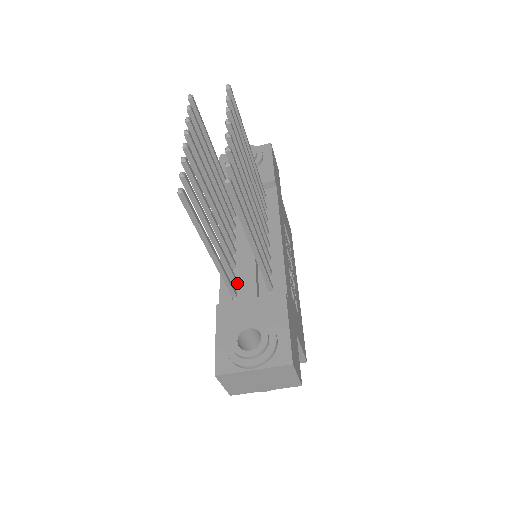
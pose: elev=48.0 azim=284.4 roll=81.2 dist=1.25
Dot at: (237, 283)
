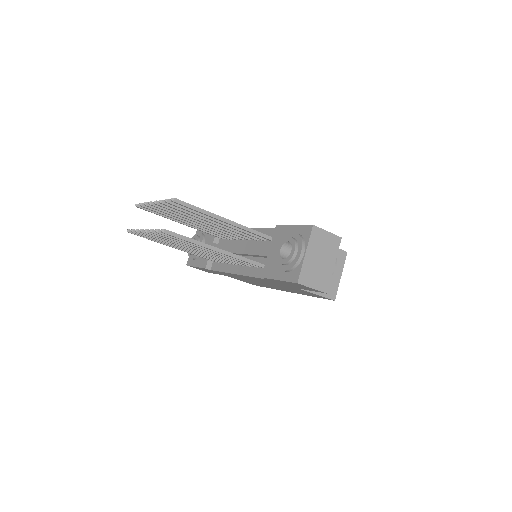
Dot at: occluded
